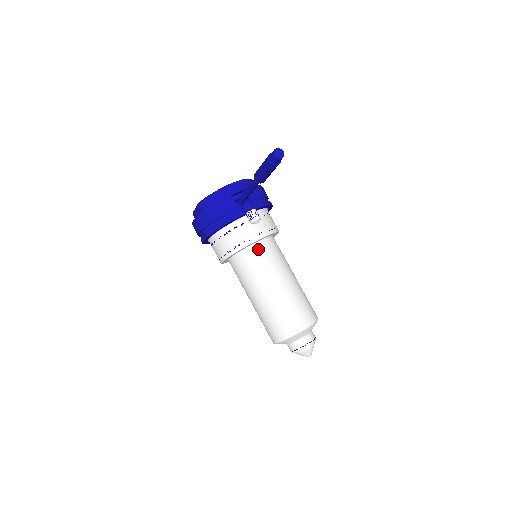
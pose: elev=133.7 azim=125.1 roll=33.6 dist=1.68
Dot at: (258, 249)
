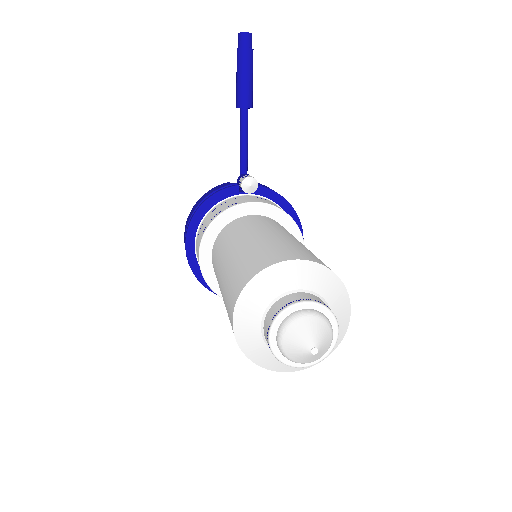
Dot at: (248, 218)
